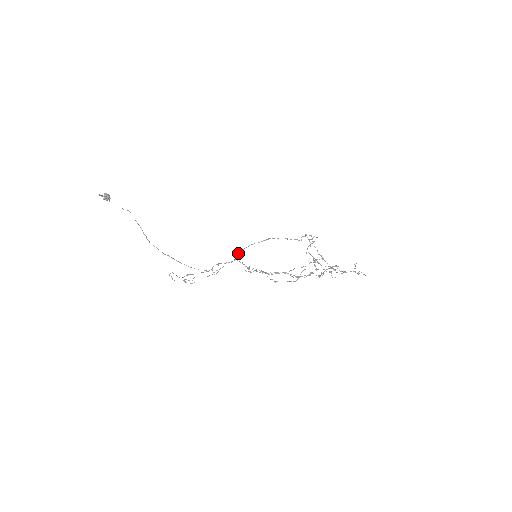
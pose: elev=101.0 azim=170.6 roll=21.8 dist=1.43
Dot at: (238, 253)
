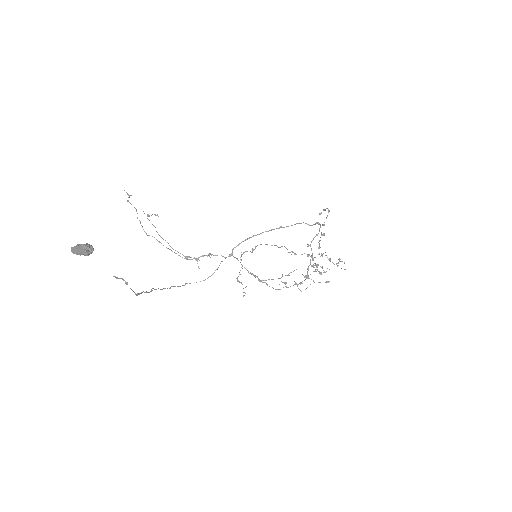
Dot at: occluded
